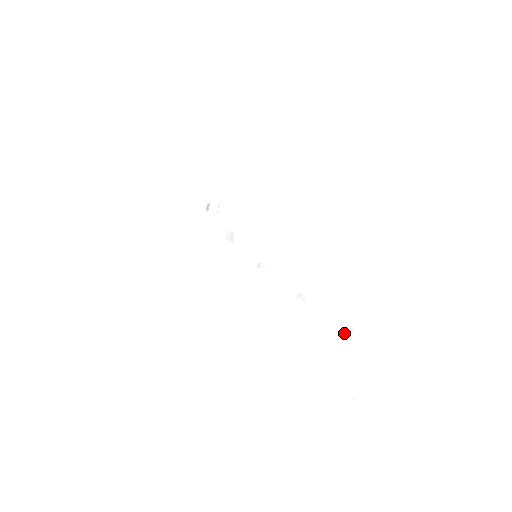
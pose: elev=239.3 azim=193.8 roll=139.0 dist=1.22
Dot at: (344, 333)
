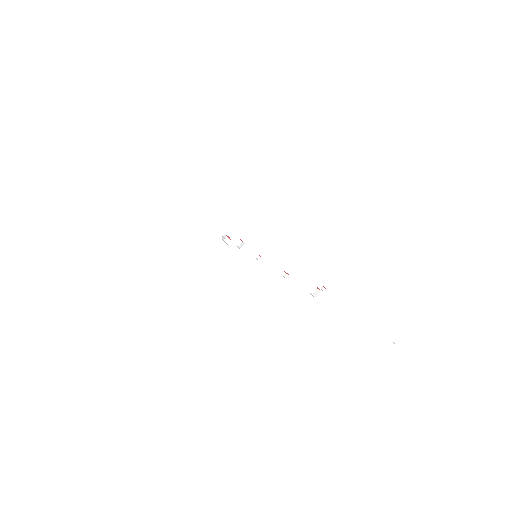
Dot at: (312, 294)
